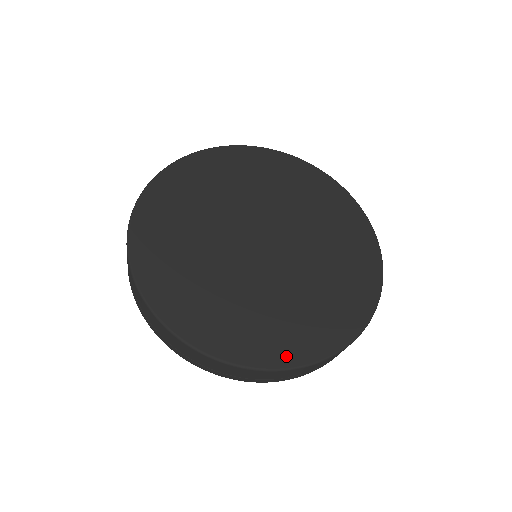
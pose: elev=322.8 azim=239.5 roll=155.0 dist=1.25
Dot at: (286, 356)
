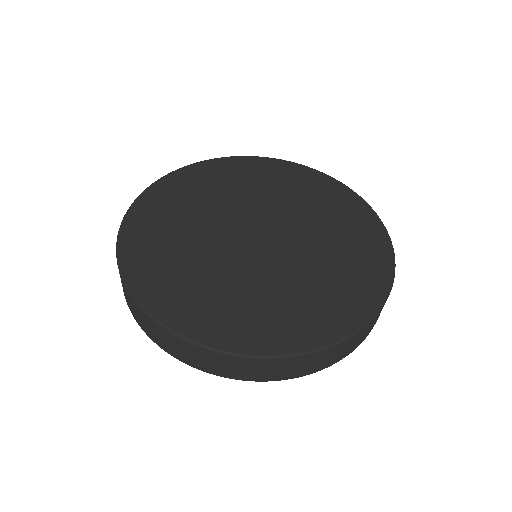
Dot at: (244, 342)
